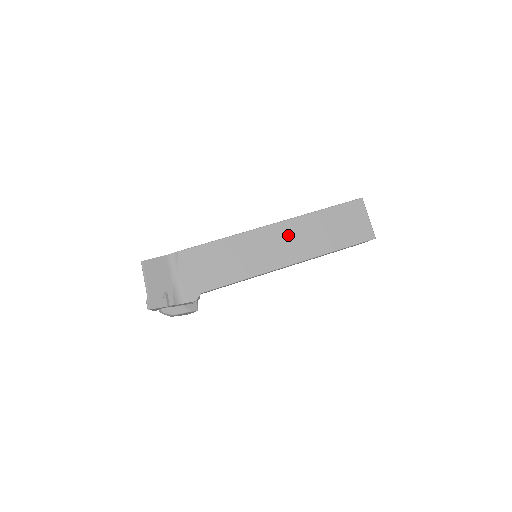
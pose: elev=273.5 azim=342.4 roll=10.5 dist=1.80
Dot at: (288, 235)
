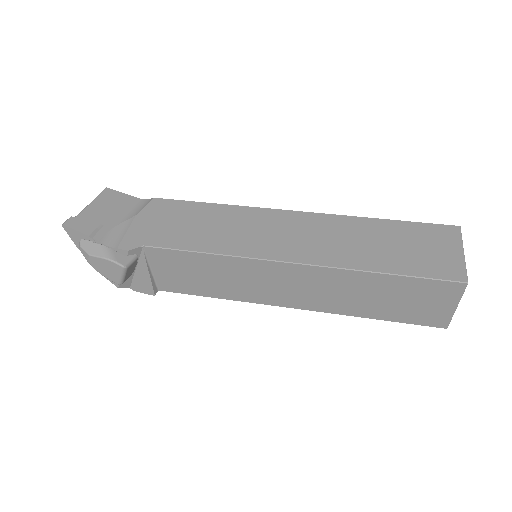
Dot at: (310, 229)
